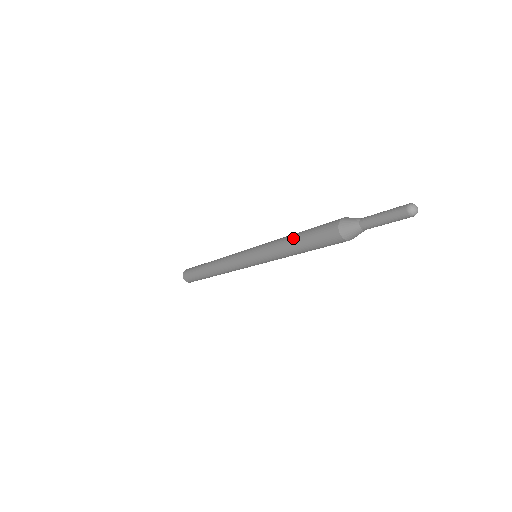
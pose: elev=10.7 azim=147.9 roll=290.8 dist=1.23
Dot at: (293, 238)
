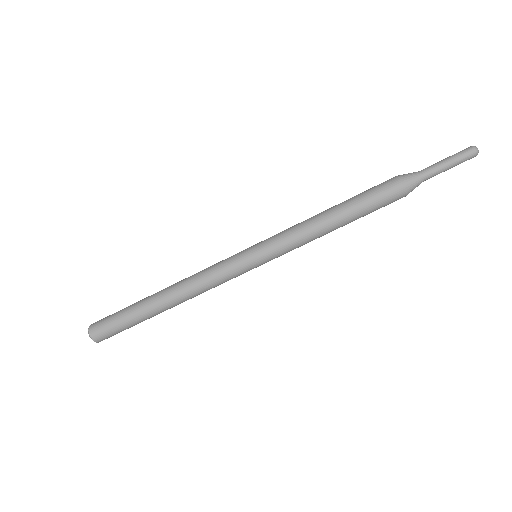
Dot at: occluded
